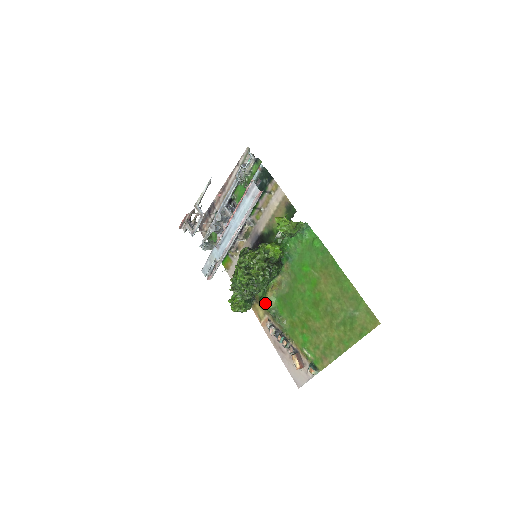
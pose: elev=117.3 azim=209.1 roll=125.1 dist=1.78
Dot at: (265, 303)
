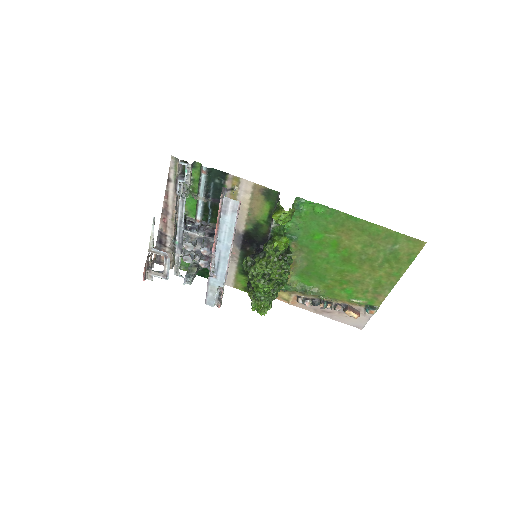
Dot at: (287, 287)
